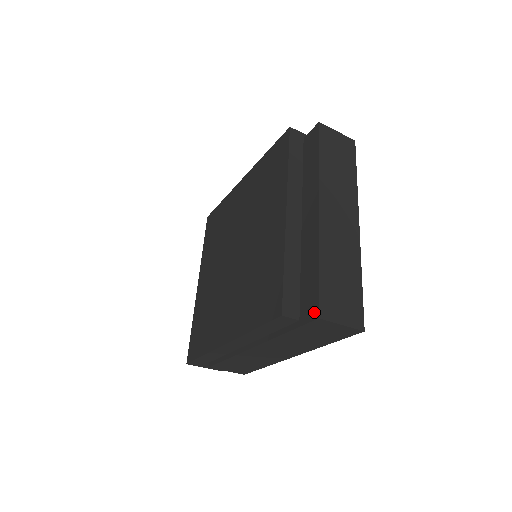
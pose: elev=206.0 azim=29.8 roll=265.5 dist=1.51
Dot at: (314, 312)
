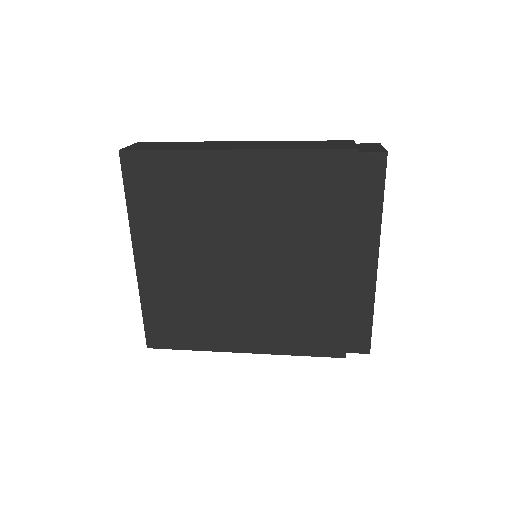
Dot at: (365, 349)
